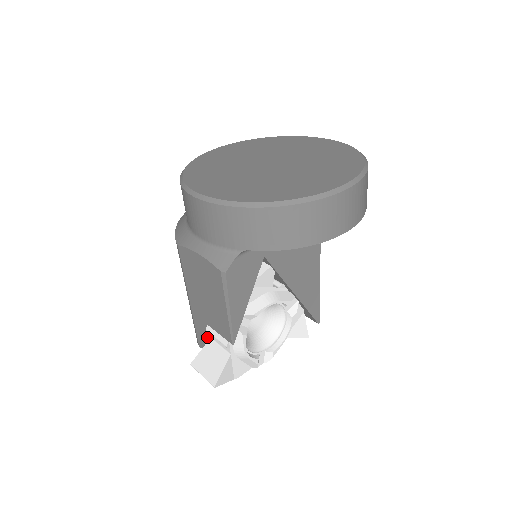
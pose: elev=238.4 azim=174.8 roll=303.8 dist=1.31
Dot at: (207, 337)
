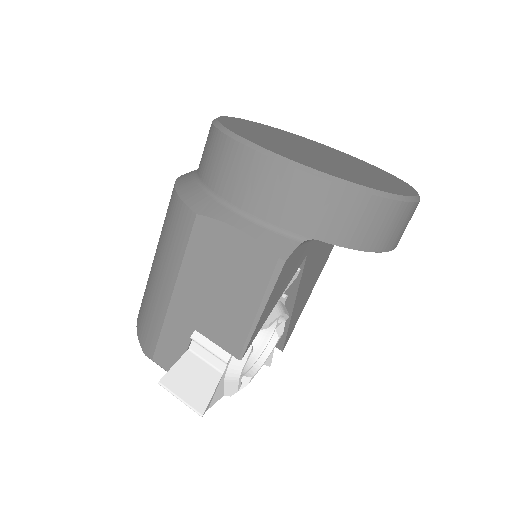
Dot at: (182, 347)
